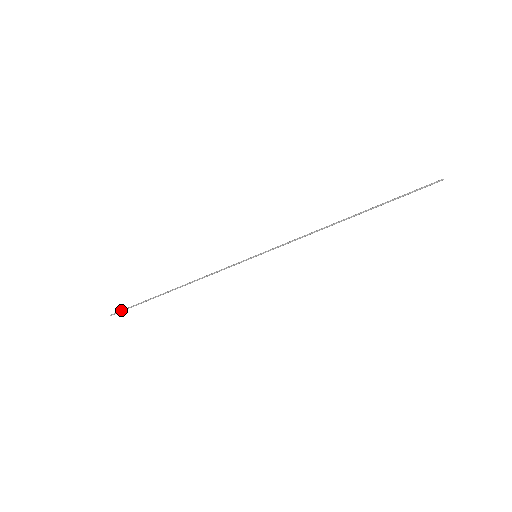
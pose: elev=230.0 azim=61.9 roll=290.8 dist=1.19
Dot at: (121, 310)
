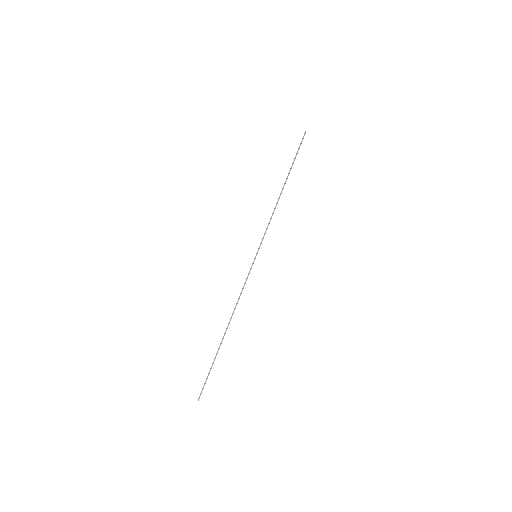
Dot at: (203, 386)
